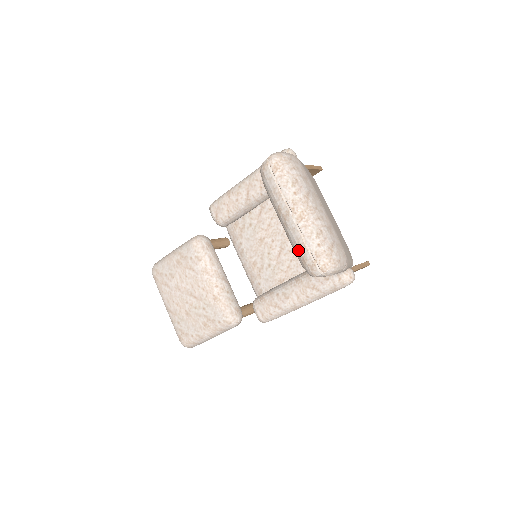
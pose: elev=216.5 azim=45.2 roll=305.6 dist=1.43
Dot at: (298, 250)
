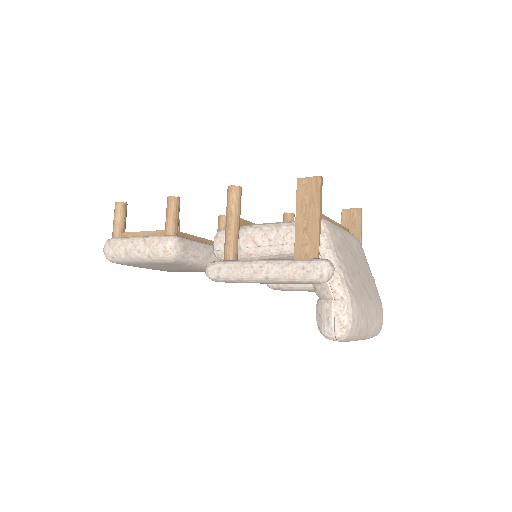
Dot at: occluded
